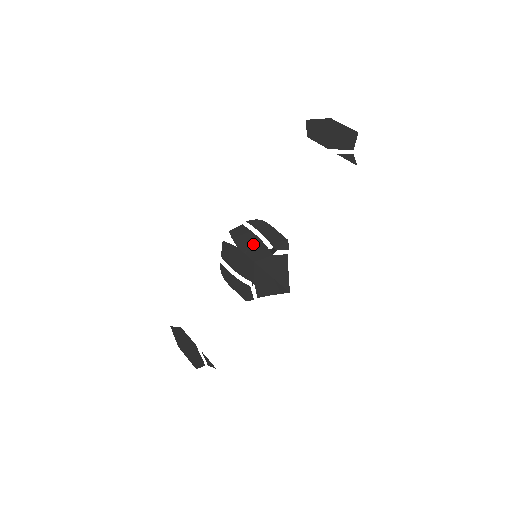
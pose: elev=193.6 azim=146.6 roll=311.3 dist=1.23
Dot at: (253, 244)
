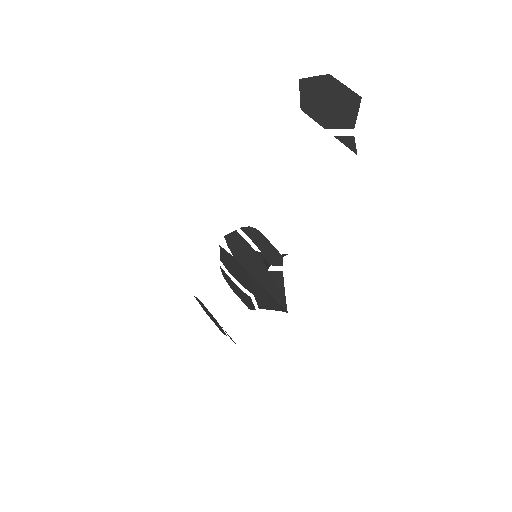
Dot at: (248, 255)
